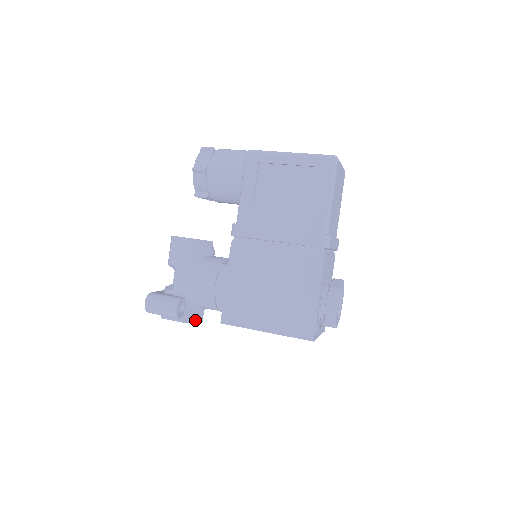
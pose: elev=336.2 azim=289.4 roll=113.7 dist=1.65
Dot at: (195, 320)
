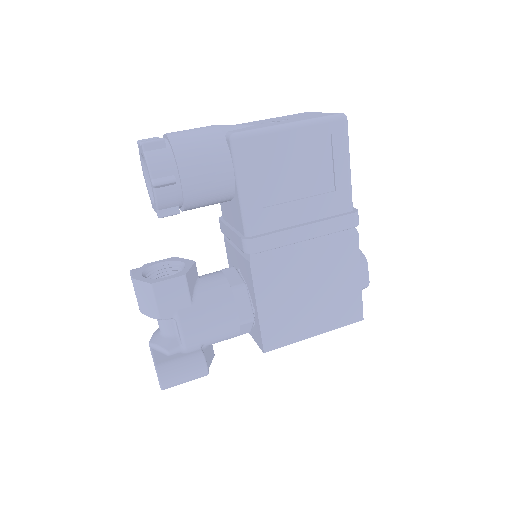
Dot at: (211, 359)
